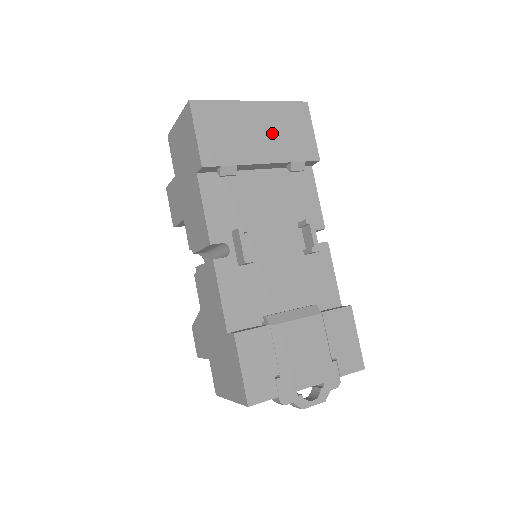
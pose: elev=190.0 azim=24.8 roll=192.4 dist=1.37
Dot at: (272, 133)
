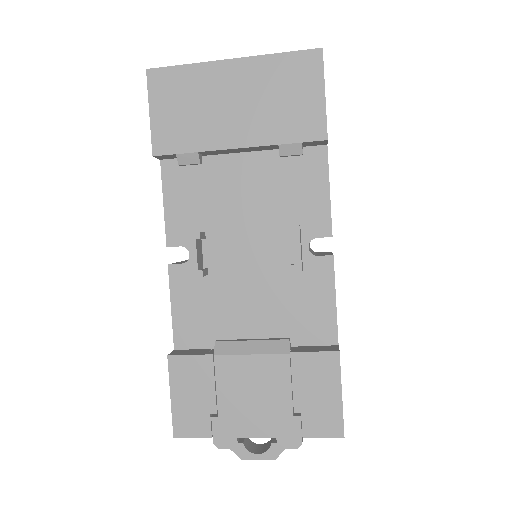
Dot at: (255, 103)
